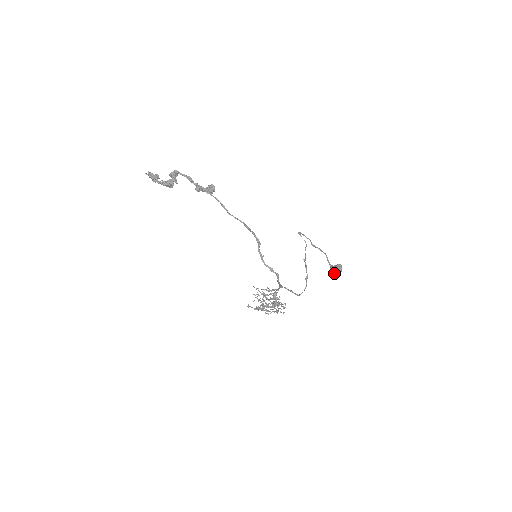
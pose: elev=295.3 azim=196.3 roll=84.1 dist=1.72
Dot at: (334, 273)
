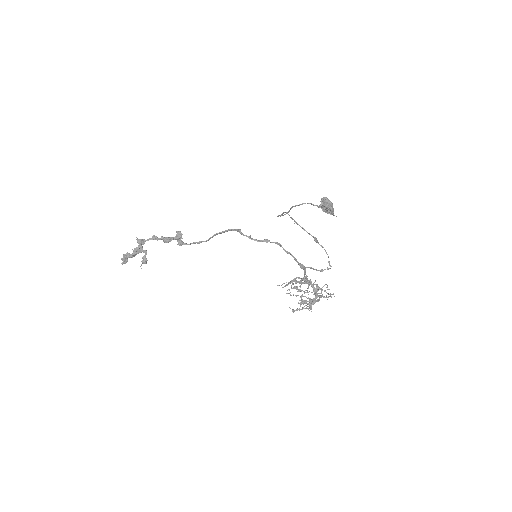
Dot at: (322, 203)
